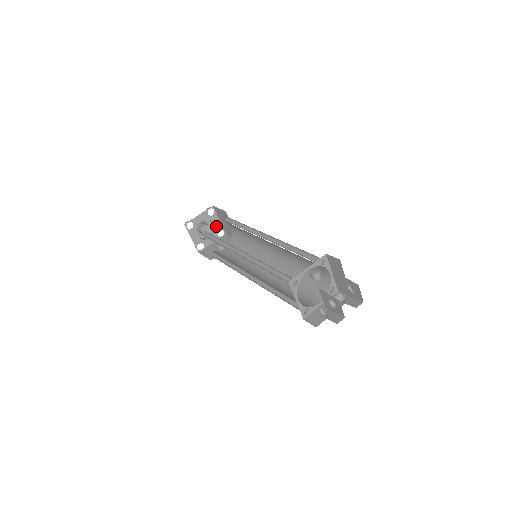
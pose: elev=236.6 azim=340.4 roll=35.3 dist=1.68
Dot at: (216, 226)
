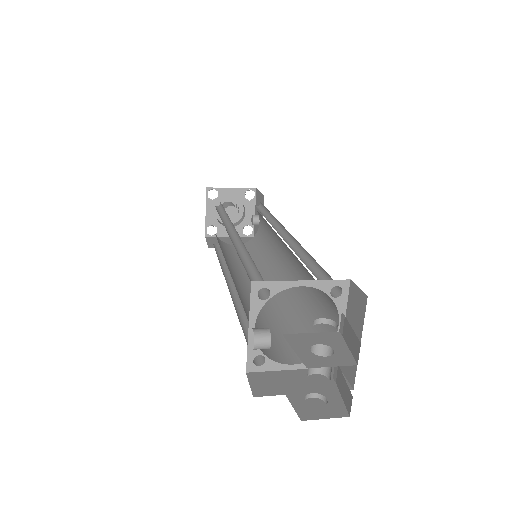
Dot at: (236, 196)
